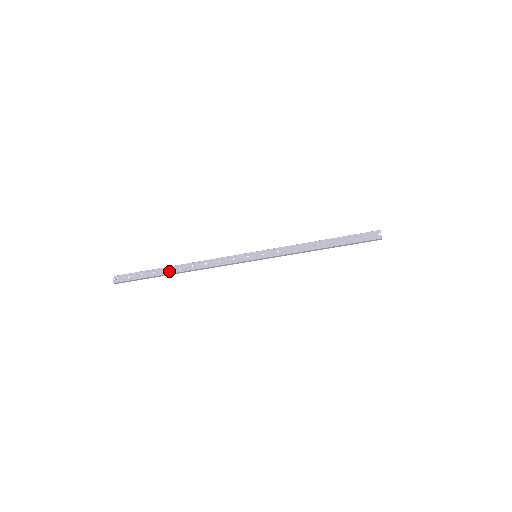
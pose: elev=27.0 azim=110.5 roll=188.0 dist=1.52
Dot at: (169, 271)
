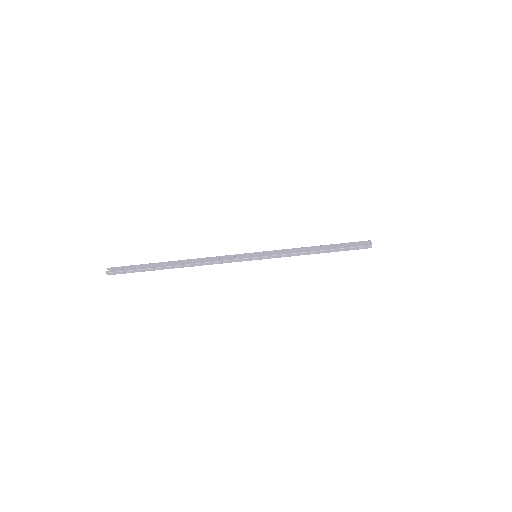
Dot at: (168, 264)
